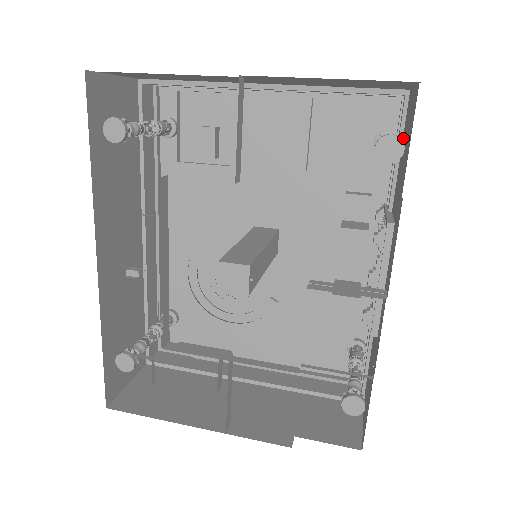
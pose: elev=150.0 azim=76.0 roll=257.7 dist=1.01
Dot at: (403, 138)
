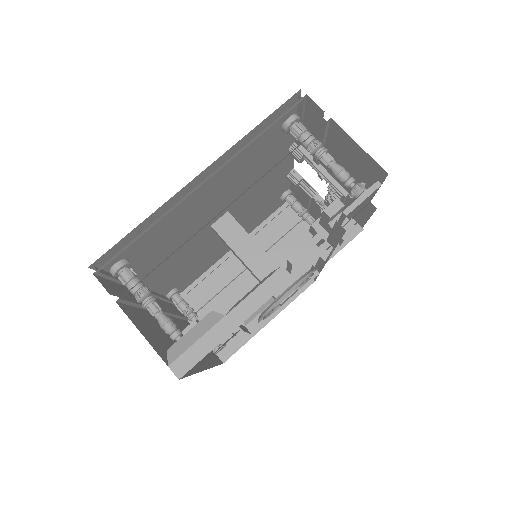
Dot at: (330, 142)
